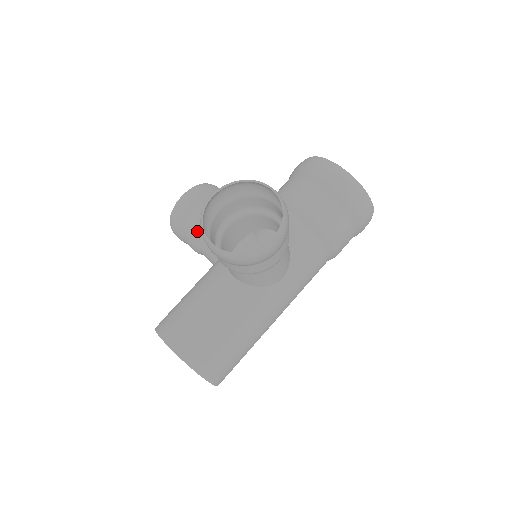
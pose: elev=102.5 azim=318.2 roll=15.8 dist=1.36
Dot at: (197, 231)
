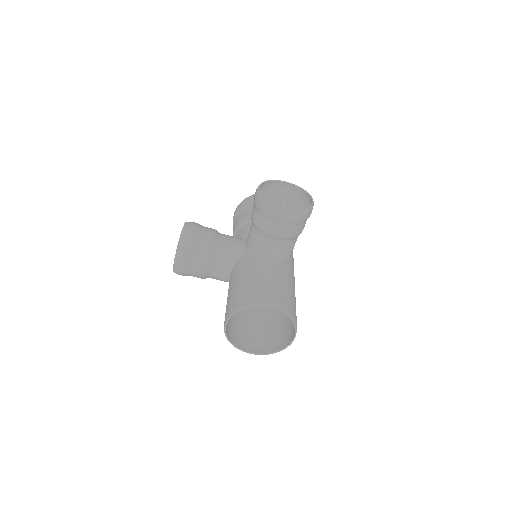
Dot at: (211, 247)
